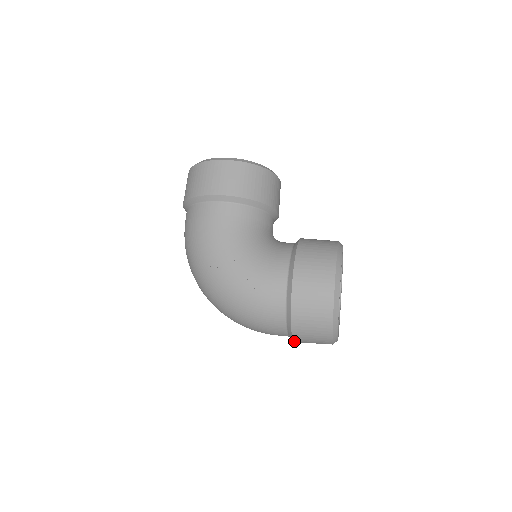
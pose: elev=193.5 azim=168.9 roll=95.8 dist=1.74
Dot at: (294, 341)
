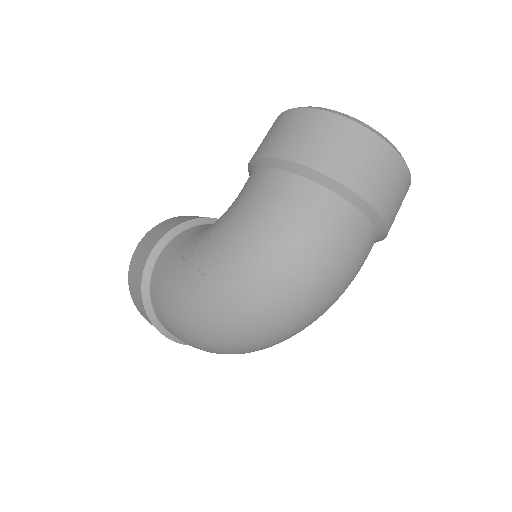
Dot at: (366, 200)
